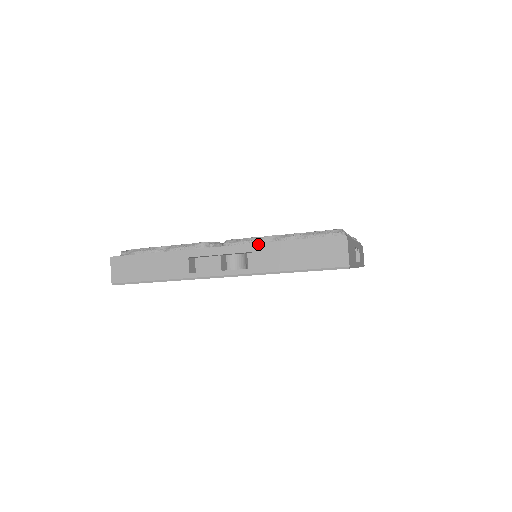
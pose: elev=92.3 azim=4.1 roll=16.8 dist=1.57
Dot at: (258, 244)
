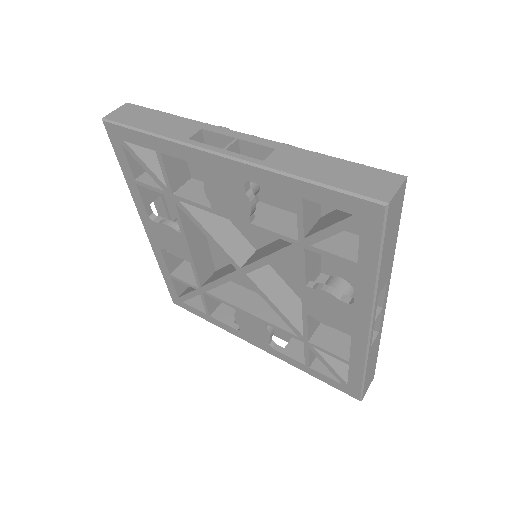
Dot at: (289, 146)
